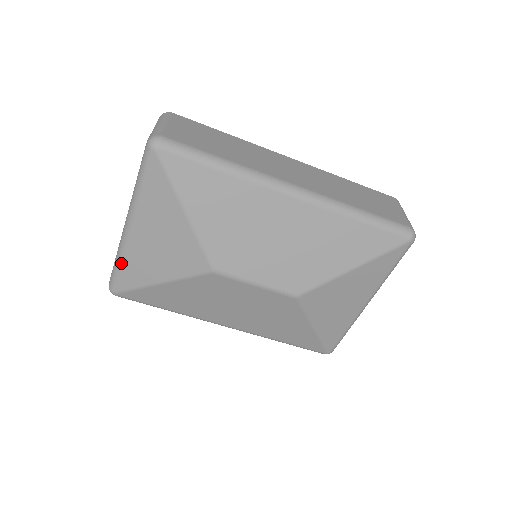
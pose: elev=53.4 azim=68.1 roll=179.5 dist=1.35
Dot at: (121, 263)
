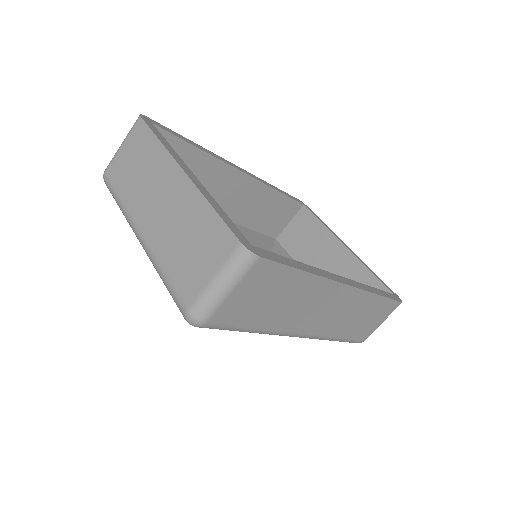
Dot at: occluded
